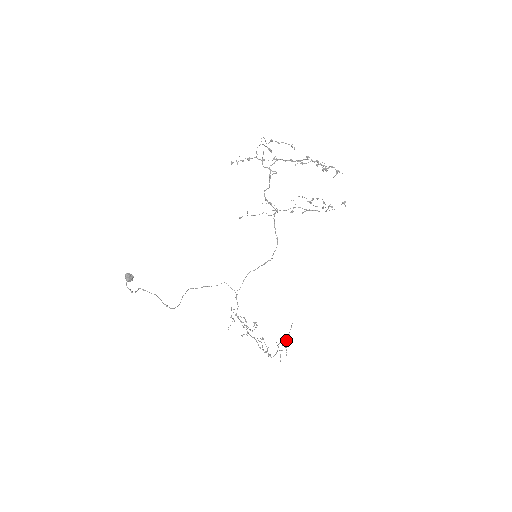
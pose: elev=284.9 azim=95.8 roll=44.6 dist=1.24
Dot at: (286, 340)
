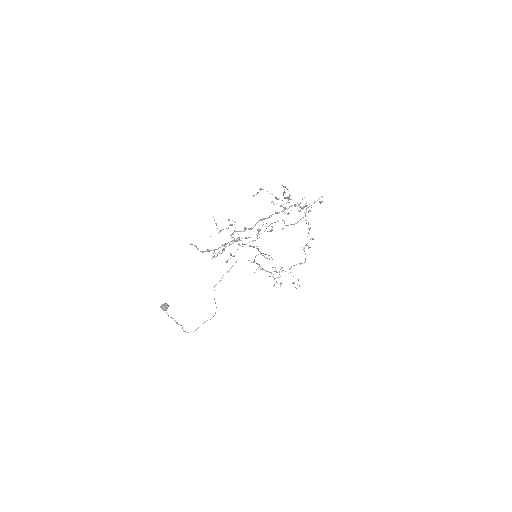
Dot at: (308, 233)
